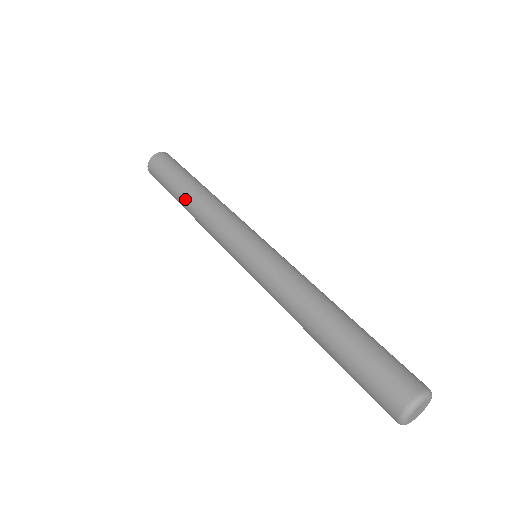
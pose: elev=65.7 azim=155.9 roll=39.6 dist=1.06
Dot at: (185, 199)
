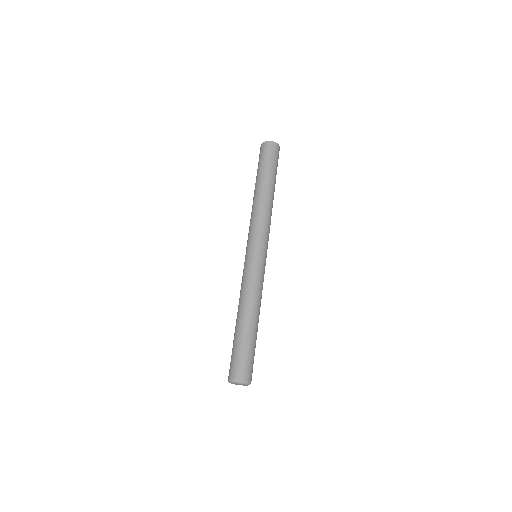
Dot at: (255, 190)
